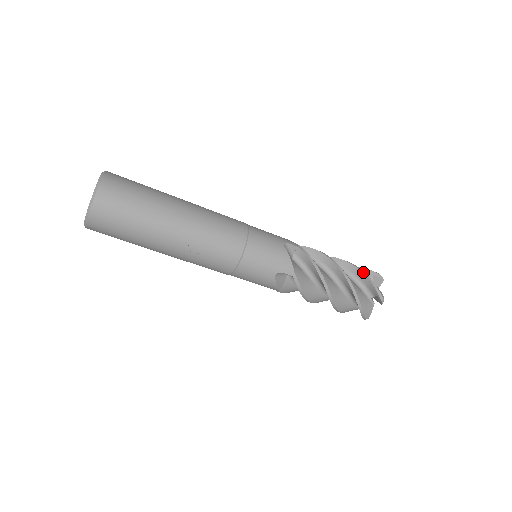
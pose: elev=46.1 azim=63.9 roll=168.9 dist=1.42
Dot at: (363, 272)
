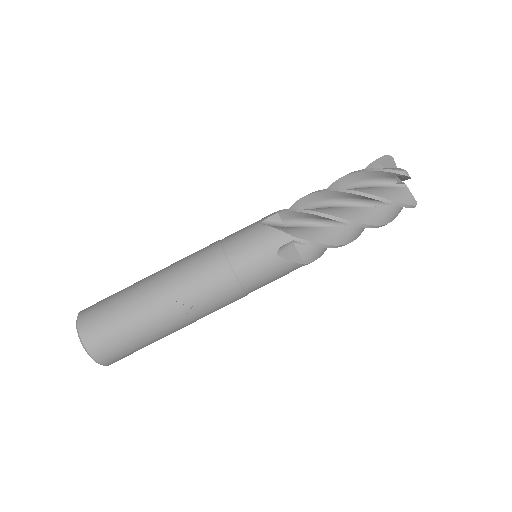
Dot at: (361, 171)
